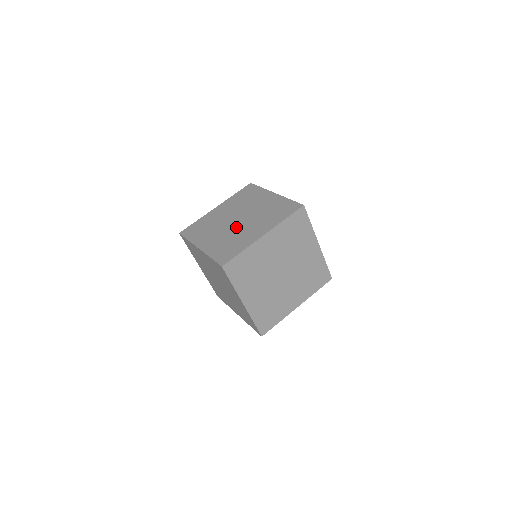
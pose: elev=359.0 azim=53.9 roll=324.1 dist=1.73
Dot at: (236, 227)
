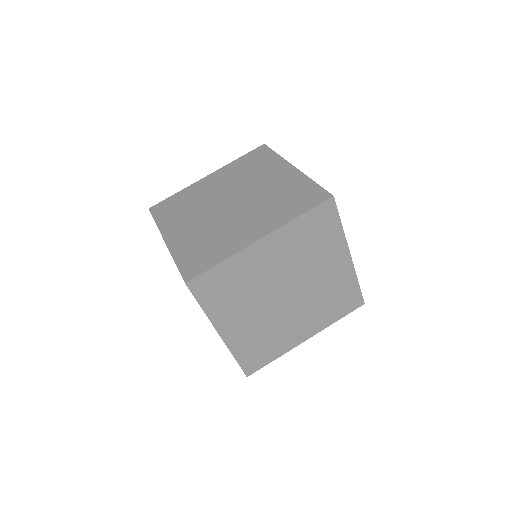
Dot at: occluded
